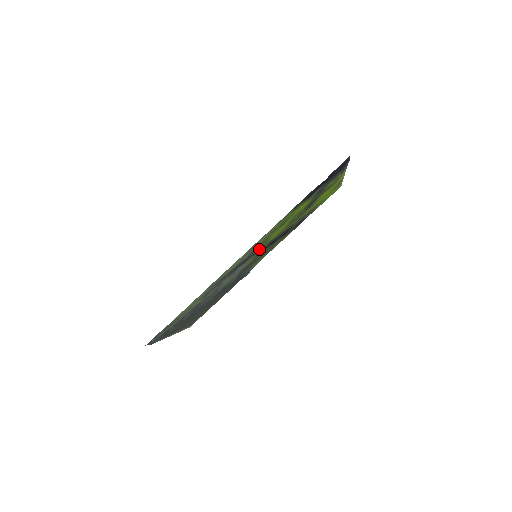
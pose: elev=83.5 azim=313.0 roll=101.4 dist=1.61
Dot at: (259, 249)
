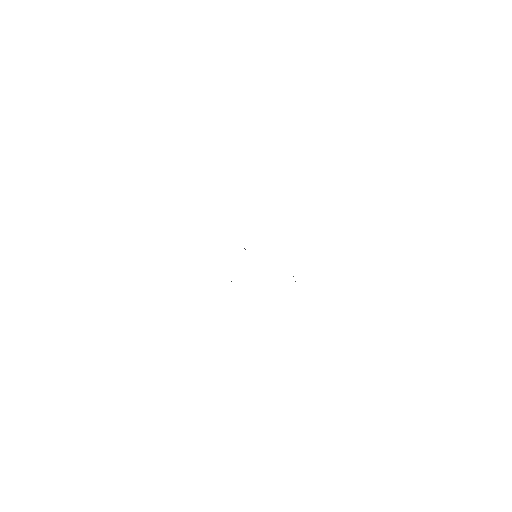
Dot at: occluded
